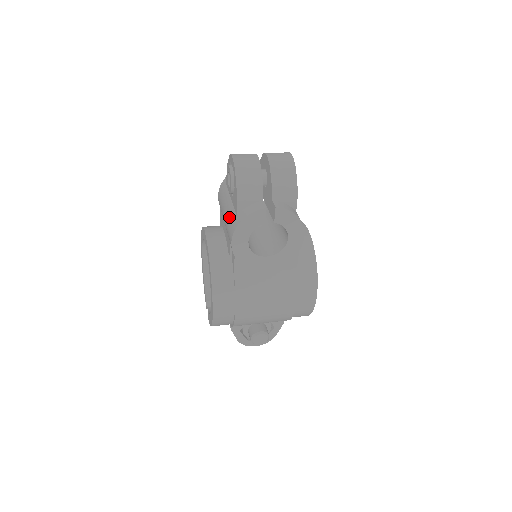
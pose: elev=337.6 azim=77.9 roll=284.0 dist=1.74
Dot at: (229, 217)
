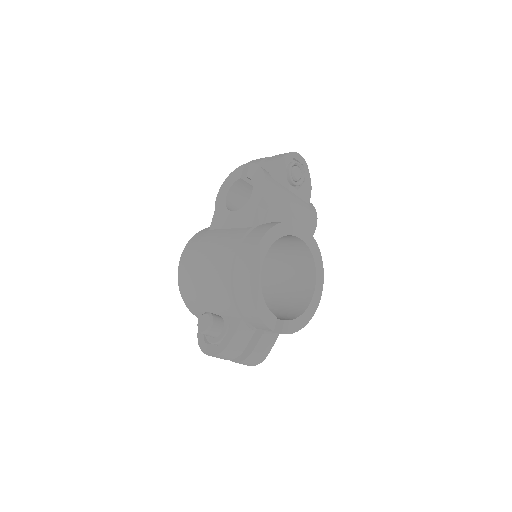
Dot at: occluded
